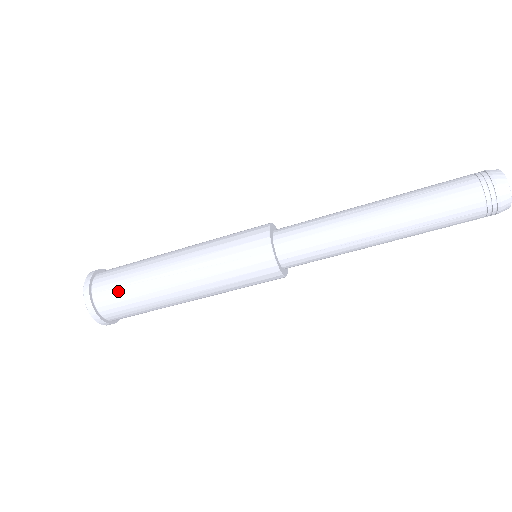
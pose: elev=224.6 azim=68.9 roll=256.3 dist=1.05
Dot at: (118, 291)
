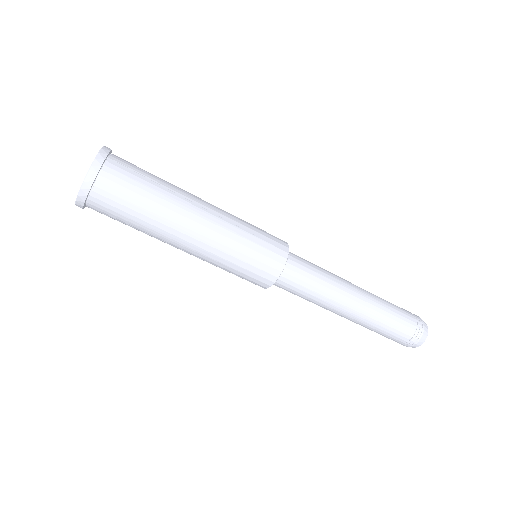
Dot at: (138, 176)
